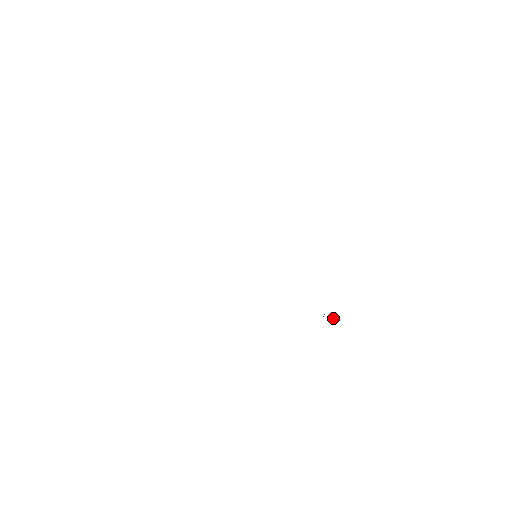
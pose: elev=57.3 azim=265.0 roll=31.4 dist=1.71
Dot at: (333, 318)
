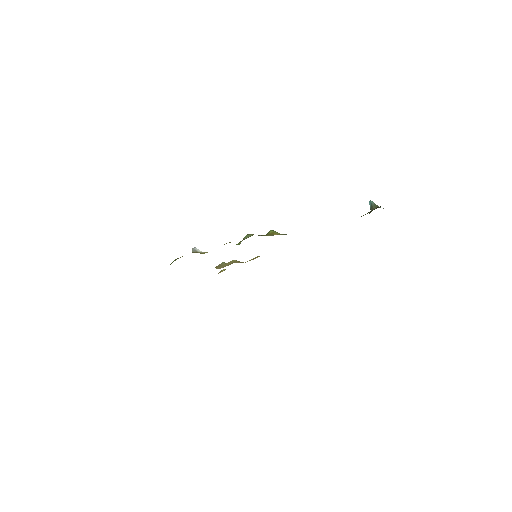
Dot at: occluded
